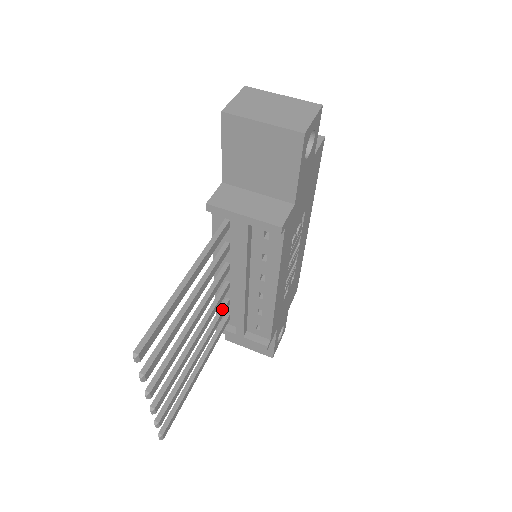
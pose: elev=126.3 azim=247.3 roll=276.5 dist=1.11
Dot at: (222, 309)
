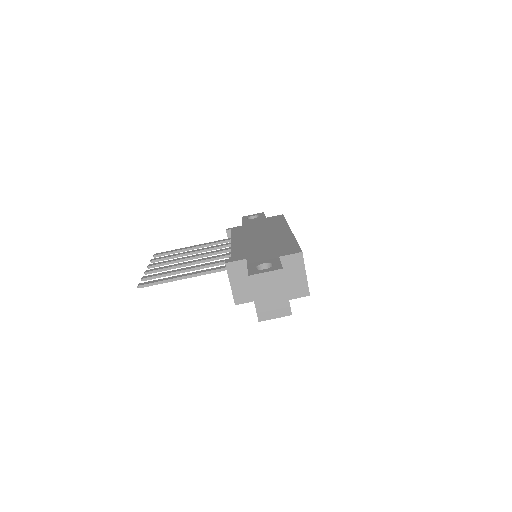
Dot at: (224, 247)
